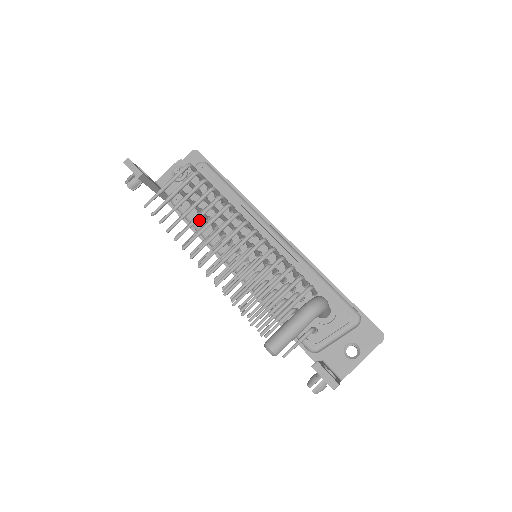
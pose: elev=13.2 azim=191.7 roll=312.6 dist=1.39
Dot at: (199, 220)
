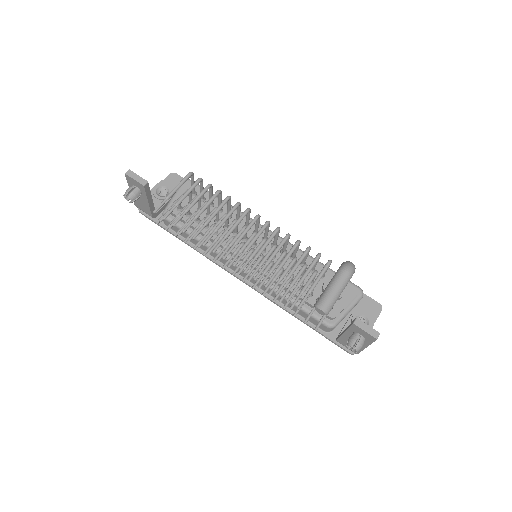
Dot at: occluded
